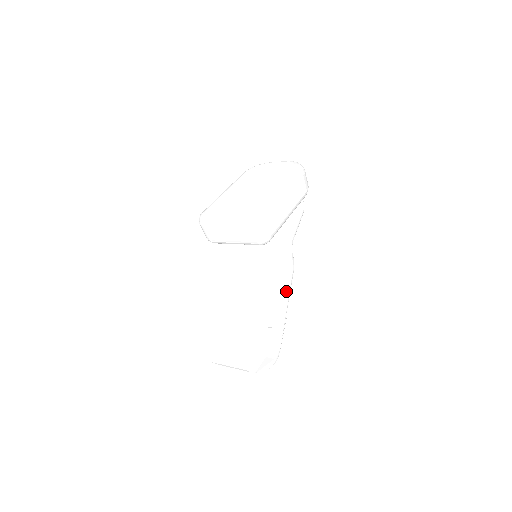
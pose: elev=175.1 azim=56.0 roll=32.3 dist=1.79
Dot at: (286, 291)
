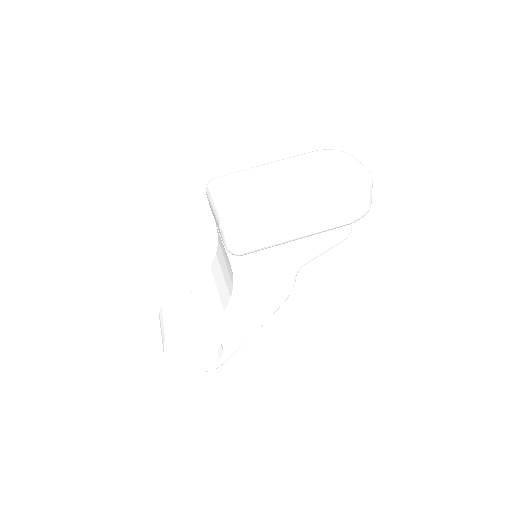
Dot at: (260, 314)
